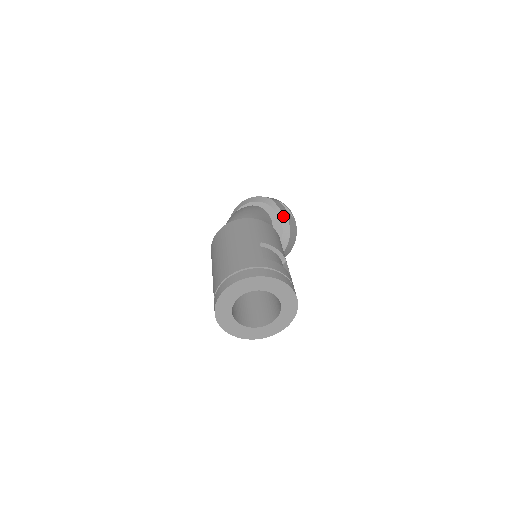
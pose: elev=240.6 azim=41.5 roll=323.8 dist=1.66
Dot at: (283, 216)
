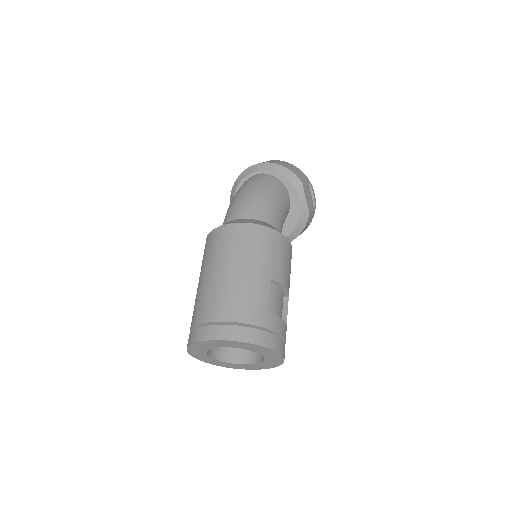
Dot at: (305, 209)
